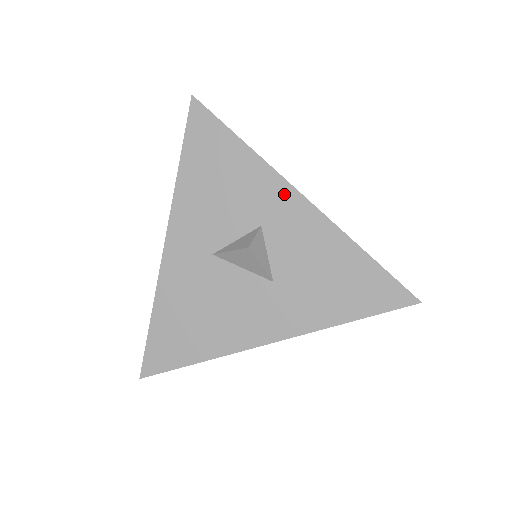
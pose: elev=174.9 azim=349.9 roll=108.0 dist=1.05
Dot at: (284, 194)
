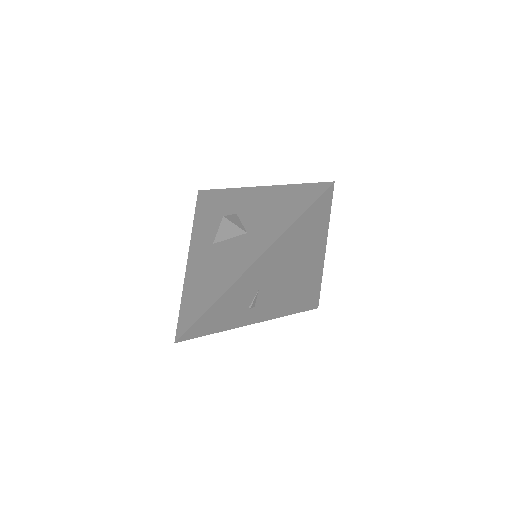
Dot at: (245, 193)
